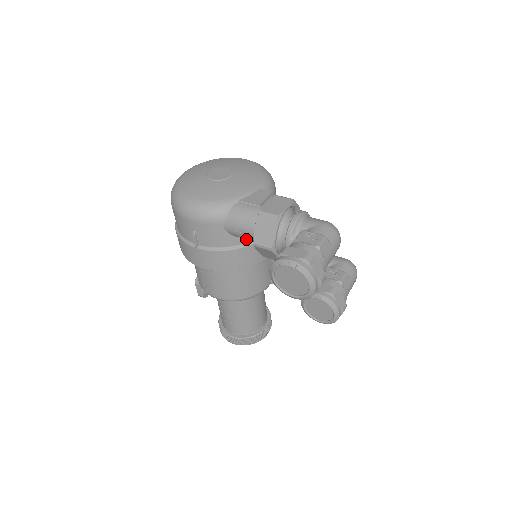
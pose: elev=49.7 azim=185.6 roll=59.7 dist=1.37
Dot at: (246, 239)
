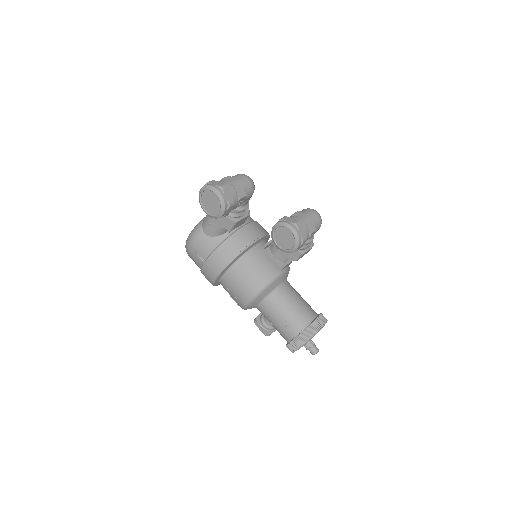
Dot at: (219, 231)
